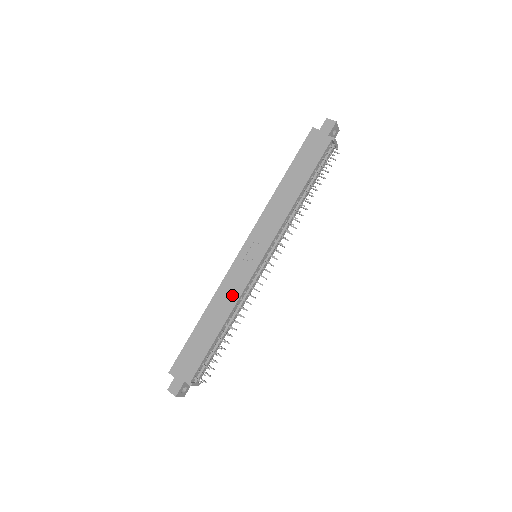
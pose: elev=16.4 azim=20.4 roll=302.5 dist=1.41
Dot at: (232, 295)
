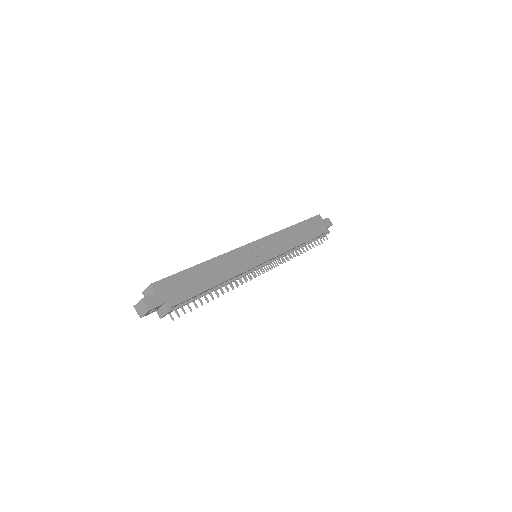
Dot at: (236, 267)
